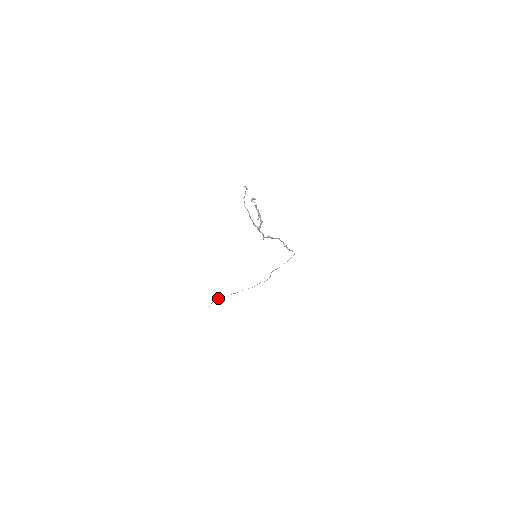
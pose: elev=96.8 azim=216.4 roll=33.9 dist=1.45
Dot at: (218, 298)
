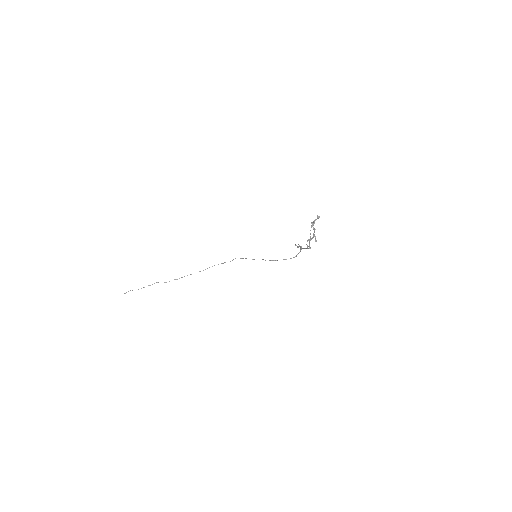
Dot at: occluded
